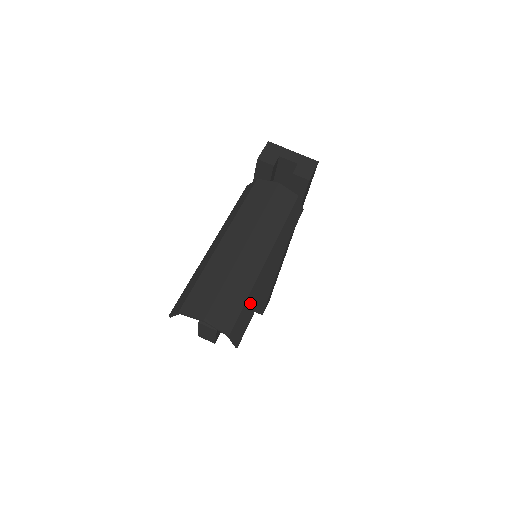
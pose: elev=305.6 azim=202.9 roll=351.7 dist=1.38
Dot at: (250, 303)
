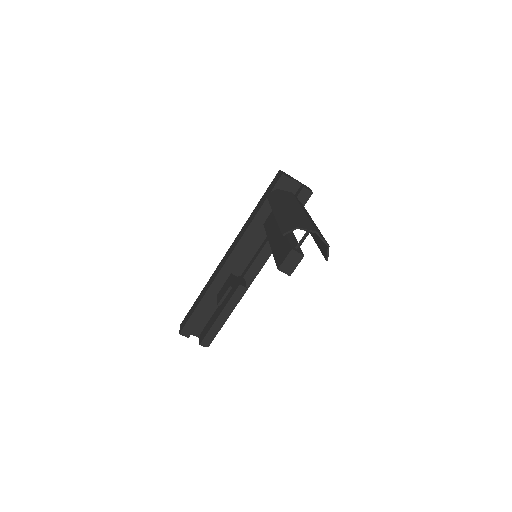
Dot at: occluded
